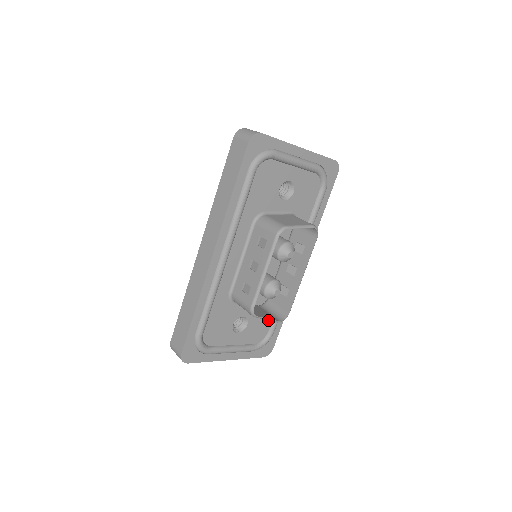
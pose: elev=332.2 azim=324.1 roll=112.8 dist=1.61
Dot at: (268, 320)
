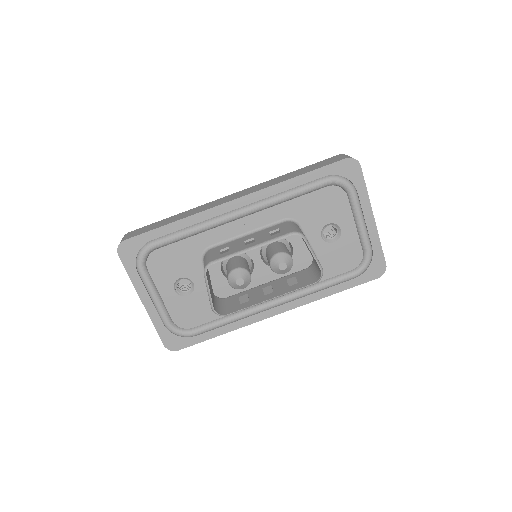
Dot at: (204, 318)
